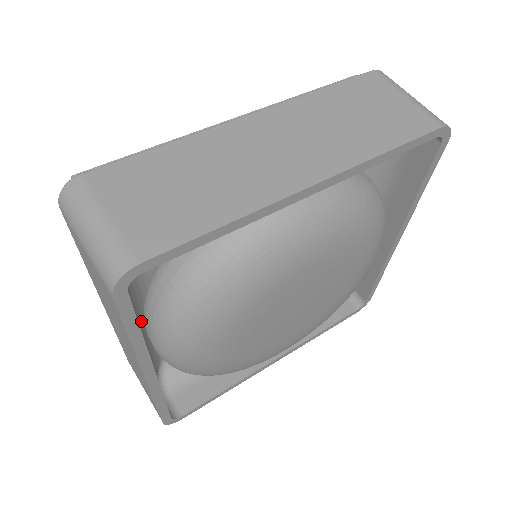
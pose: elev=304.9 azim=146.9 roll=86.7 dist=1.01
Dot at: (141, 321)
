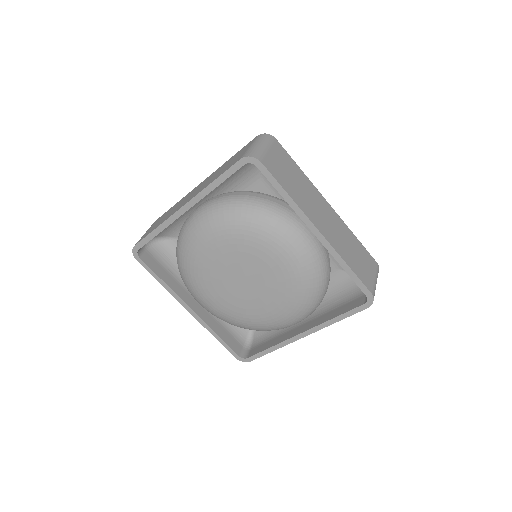
Dot at: occluded
